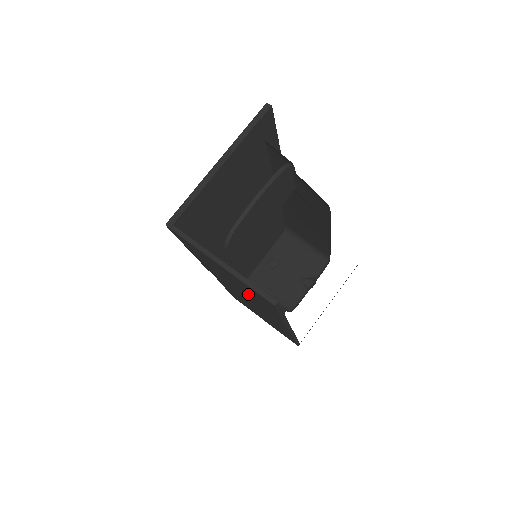
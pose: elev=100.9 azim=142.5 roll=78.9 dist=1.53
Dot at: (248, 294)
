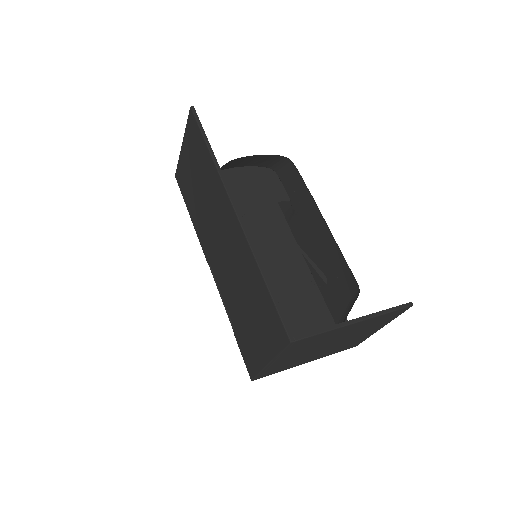
Dot at: (202, 177)
